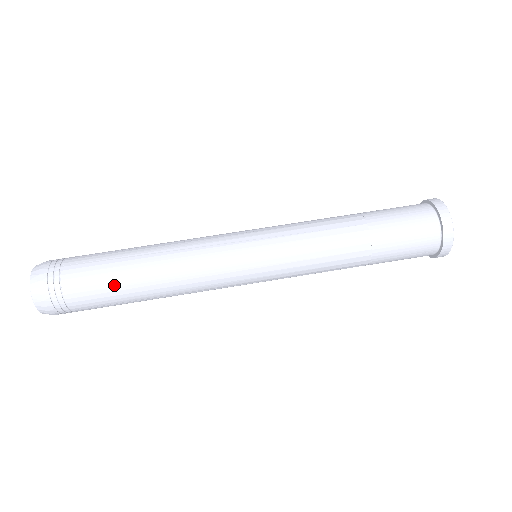
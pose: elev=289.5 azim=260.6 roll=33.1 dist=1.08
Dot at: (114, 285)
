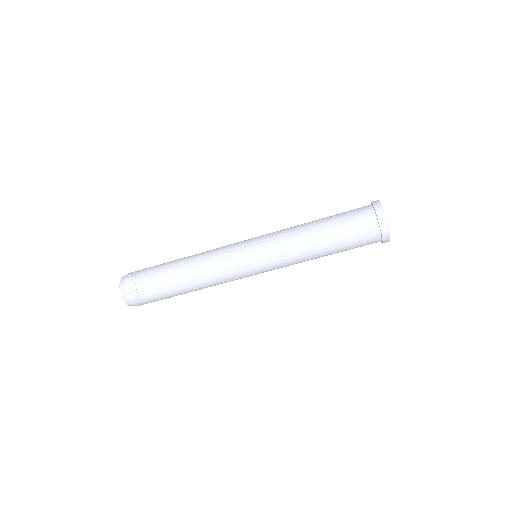
Dot at: (170, 291)
